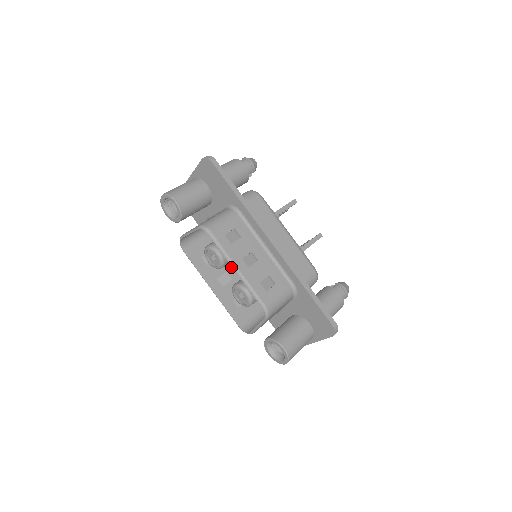
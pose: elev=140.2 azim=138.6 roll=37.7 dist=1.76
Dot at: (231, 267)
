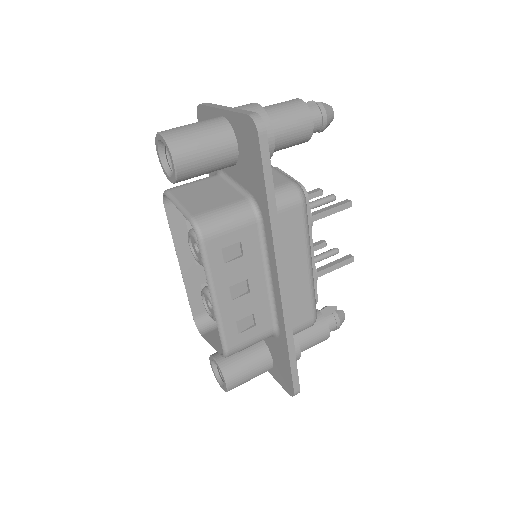
Dot at: occluded
